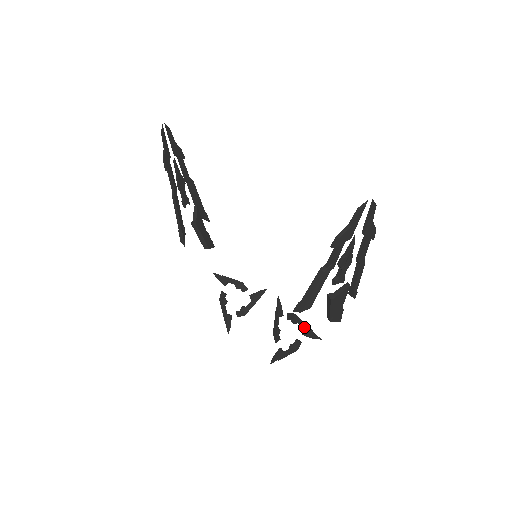
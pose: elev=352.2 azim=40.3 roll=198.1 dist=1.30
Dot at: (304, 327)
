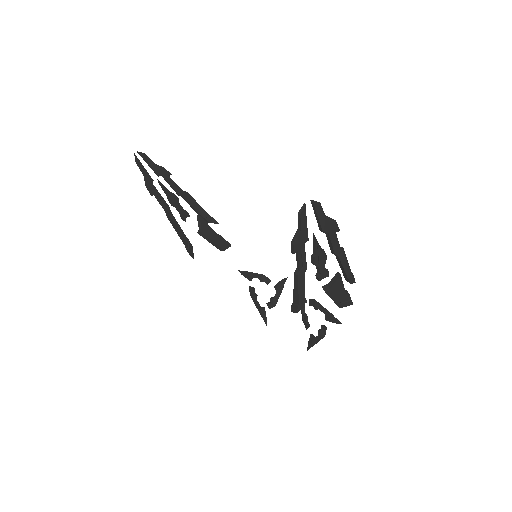
Dot at: (325, 312)
